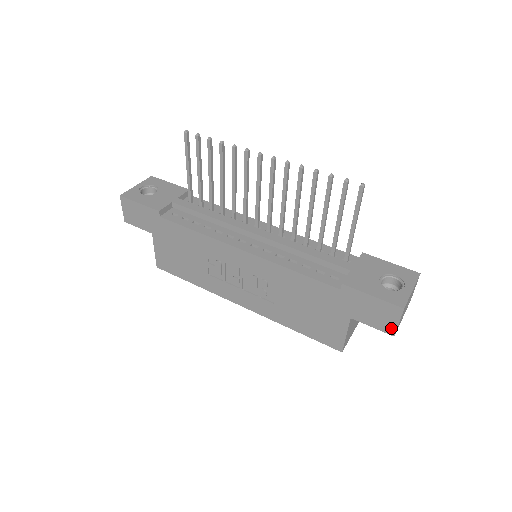
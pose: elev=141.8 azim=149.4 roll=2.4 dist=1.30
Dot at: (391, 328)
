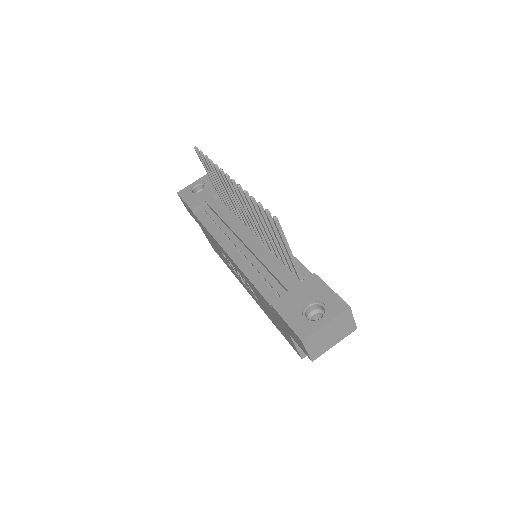
Dot at: (307, 354)
